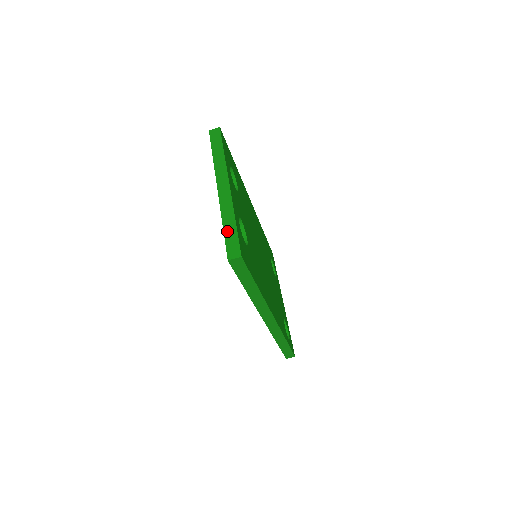
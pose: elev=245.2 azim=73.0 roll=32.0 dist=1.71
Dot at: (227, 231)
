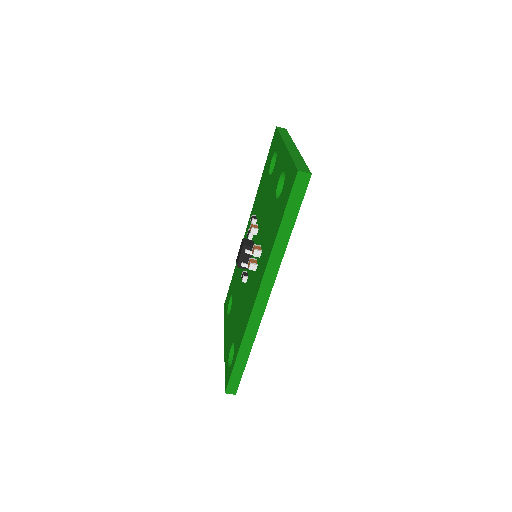
Dot at: (296, 161)
